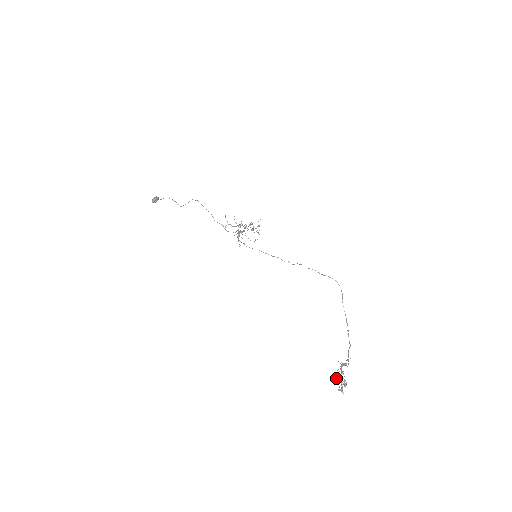
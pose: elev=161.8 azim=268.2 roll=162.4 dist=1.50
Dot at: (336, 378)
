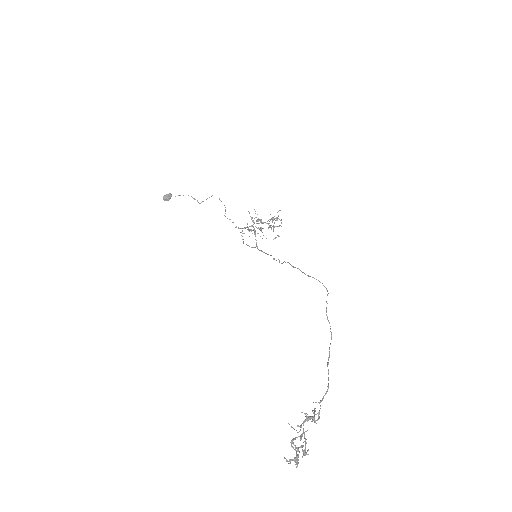
Dot at: (292, 439)
